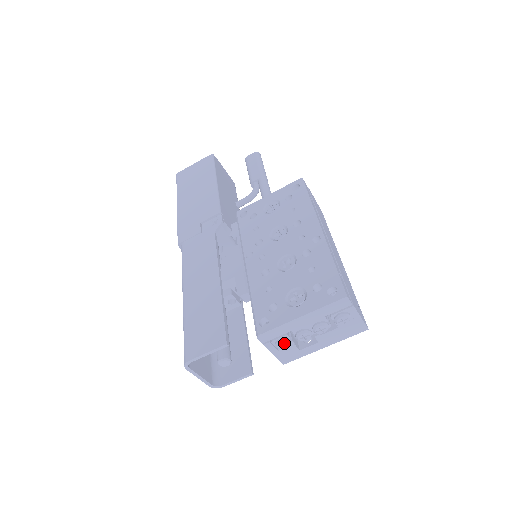
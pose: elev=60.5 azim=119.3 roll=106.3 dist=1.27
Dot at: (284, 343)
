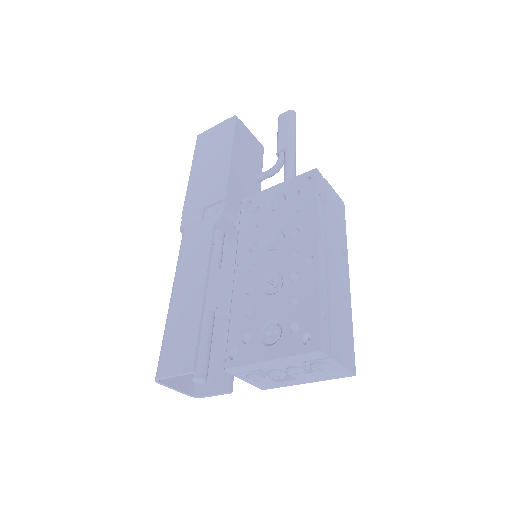
Dot at: (255, 378)
